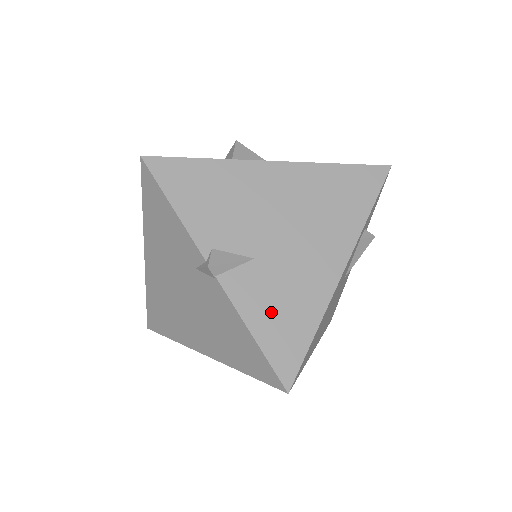
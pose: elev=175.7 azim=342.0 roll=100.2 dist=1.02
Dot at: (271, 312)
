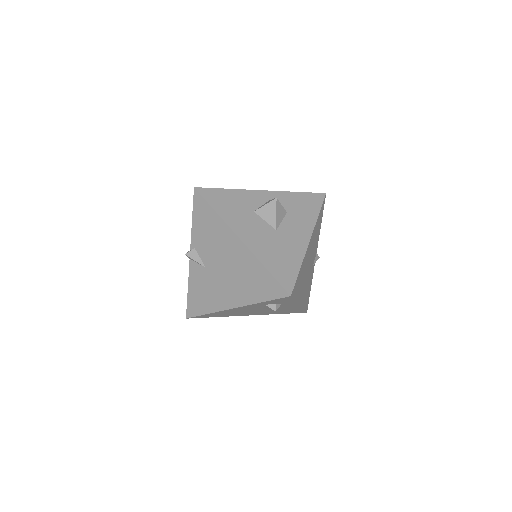
Dot at: (198, 290)
